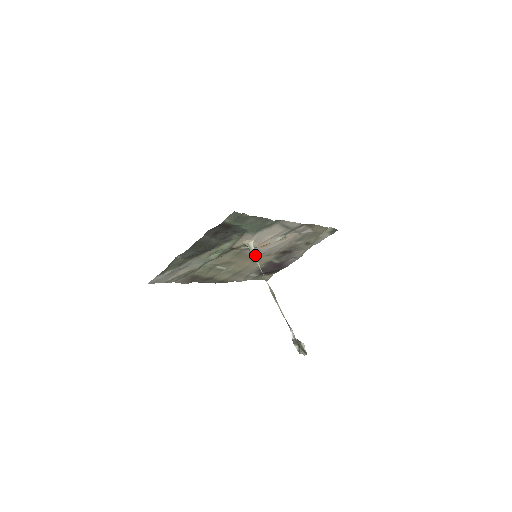
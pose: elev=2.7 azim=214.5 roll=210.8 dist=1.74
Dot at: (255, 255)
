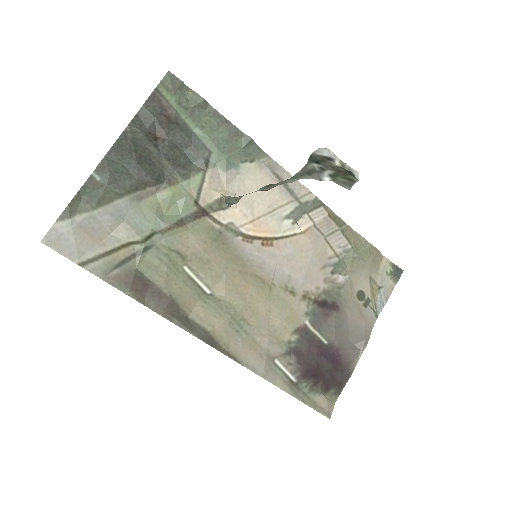
Dot at: (236, 197)
